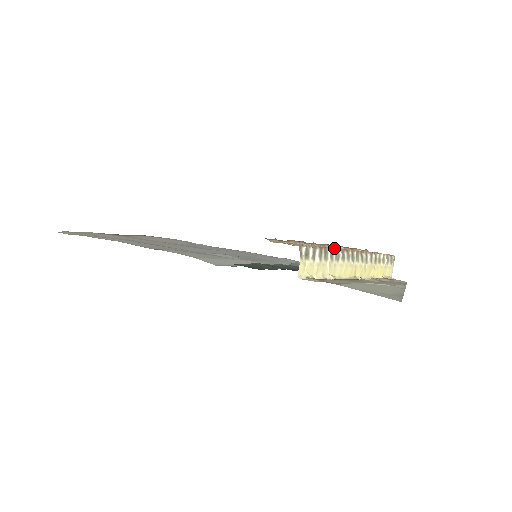
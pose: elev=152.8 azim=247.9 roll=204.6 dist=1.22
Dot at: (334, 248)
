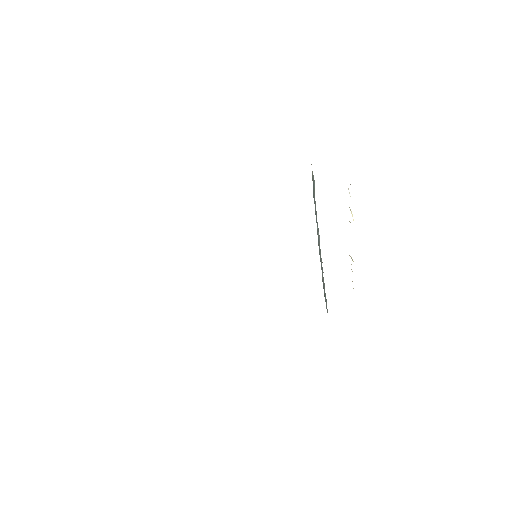
Dot at: occluded
